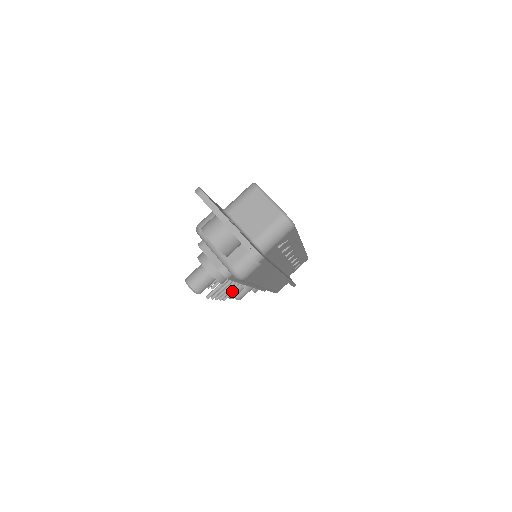
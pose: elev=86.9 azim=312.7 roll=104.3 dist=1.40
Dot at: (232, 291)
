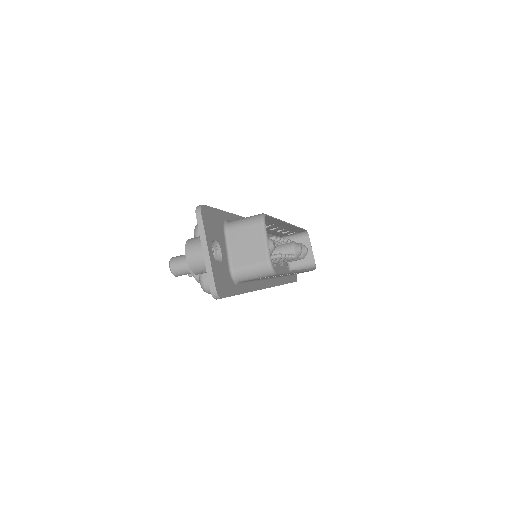
Dot at: occluded
